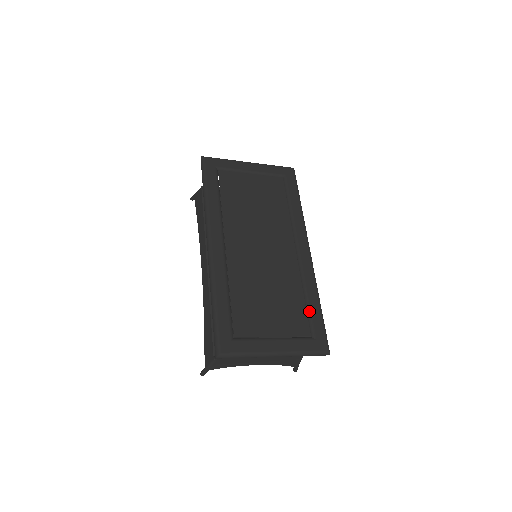
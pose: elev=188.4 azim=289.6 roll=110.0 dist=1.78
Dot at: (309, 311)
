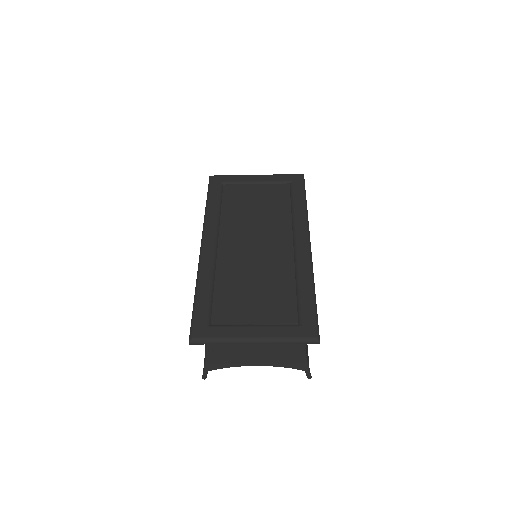
Dot at: (299, 299)
